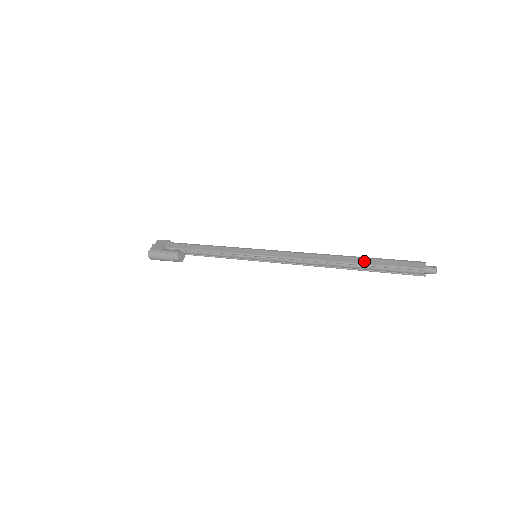
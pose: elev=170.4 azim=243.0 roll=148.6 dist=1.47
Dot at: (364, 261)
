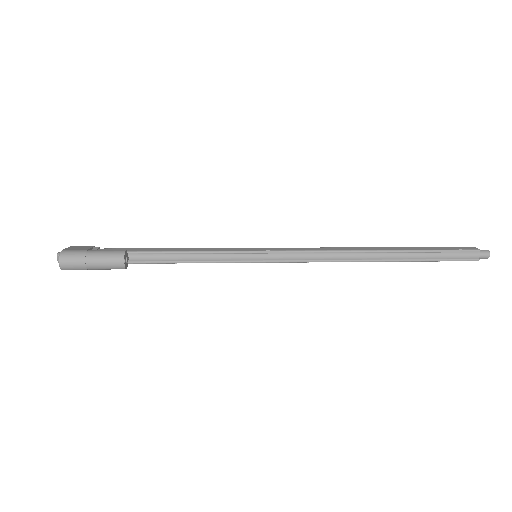
Dot at: (409, 248)
